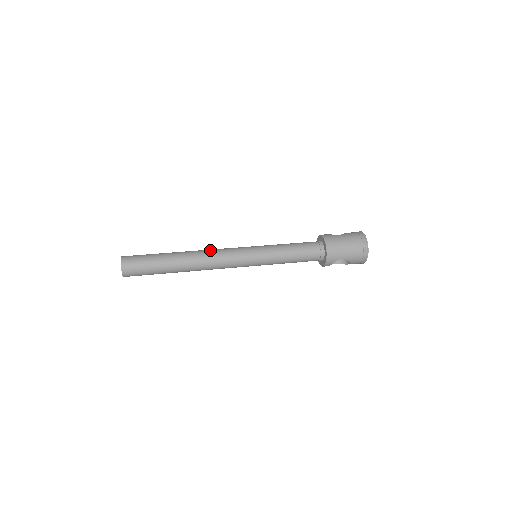
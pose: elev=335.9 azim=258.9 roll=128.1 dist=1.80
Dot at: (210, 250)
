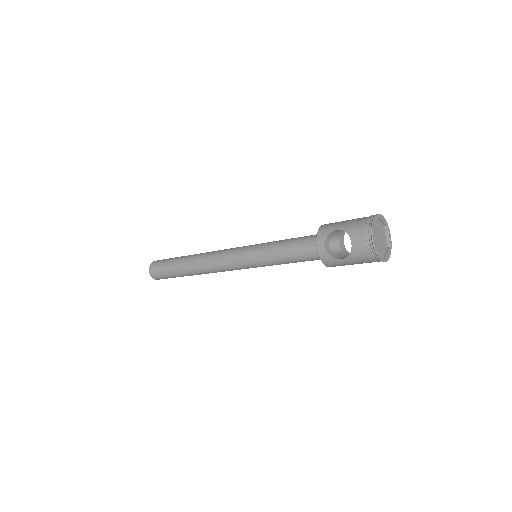
Dot at: occluded
